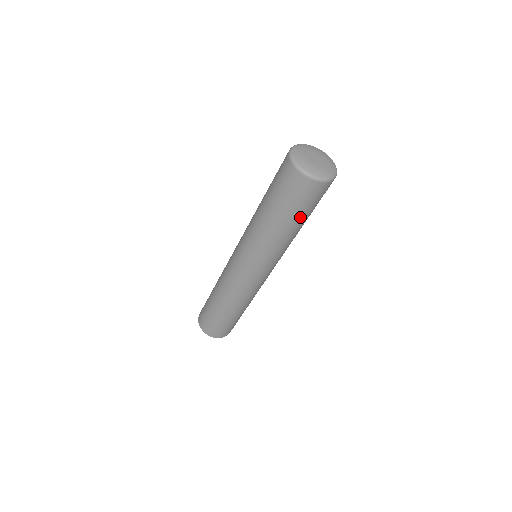
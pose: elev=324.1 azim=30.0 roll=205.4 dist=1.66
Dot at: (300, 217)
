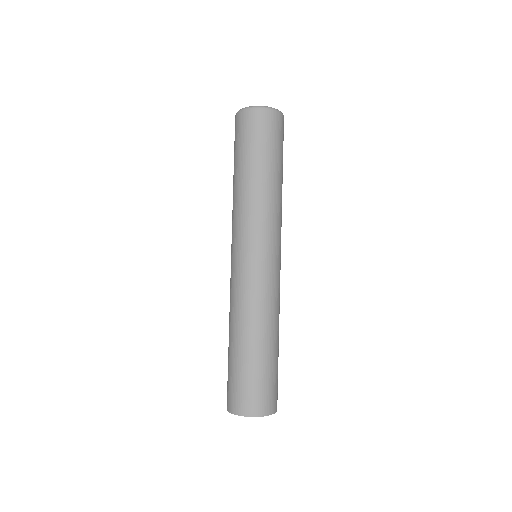
Dot at: (263, 157)
